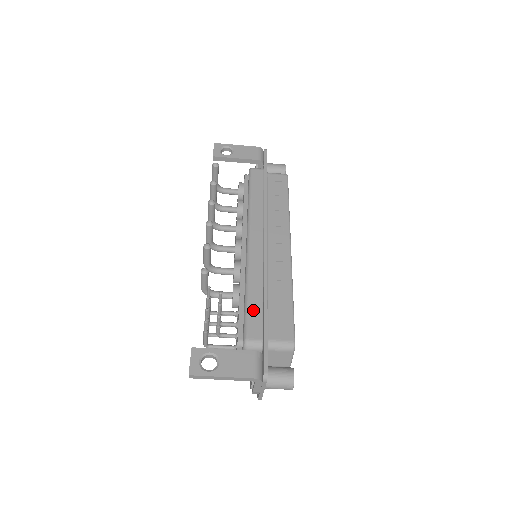
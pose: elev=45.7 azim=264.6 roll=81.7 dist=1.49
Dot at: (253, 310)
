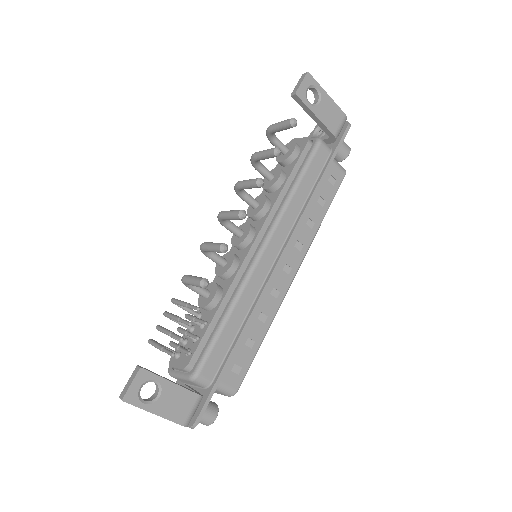
Dot at: (222, 342)
